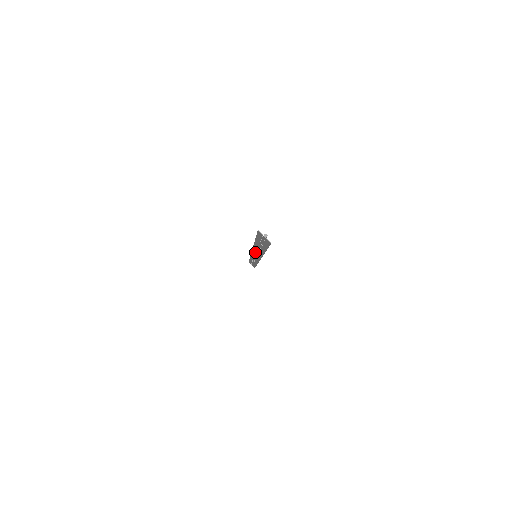
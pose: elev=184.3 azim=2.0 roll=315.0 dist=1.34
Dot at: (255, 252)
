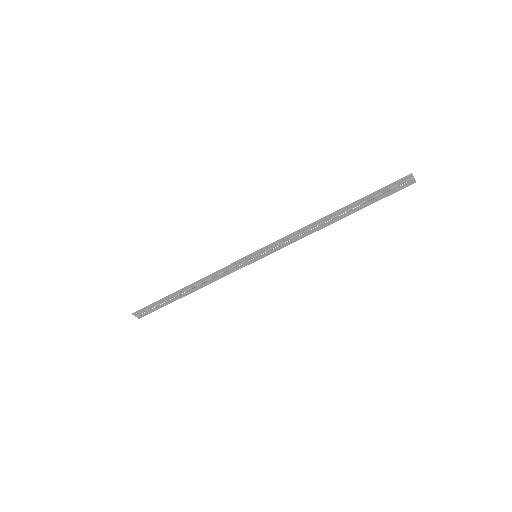
Dot at: (284, 241)
